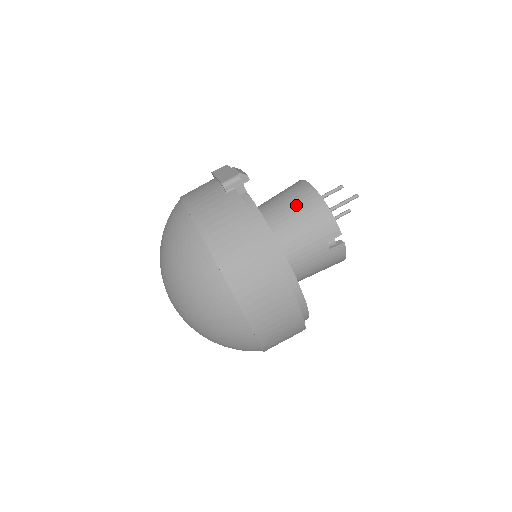
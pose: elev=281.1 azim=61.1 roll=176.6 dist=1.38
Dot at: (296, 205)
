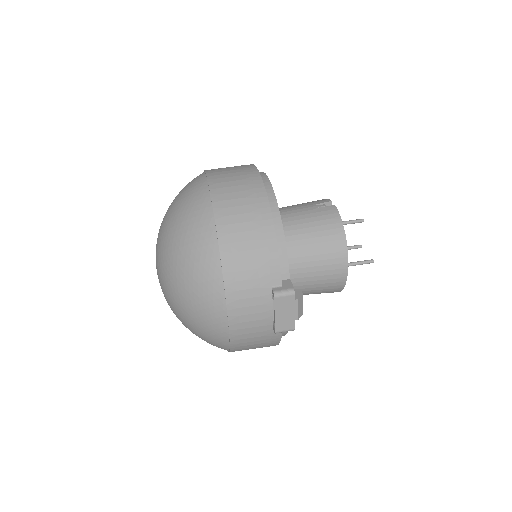
Dot at: occluded
